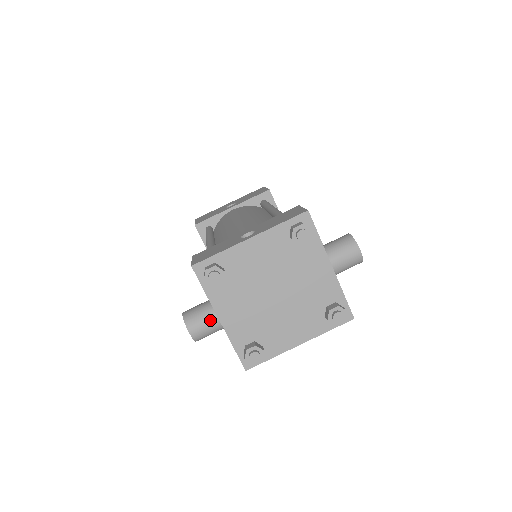
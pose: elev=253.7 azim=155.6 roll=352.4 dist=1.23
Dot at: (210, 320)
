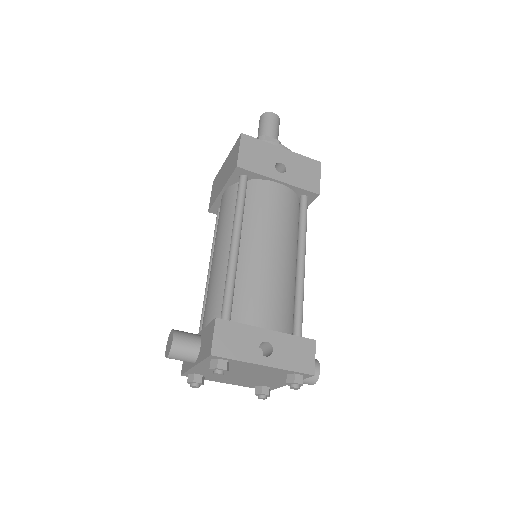
Dot at: (188, 361)
